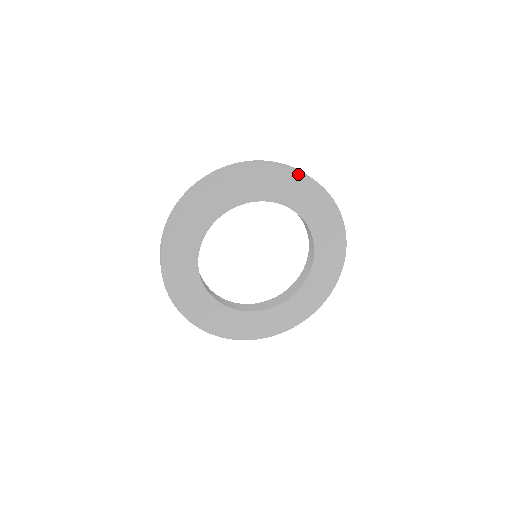
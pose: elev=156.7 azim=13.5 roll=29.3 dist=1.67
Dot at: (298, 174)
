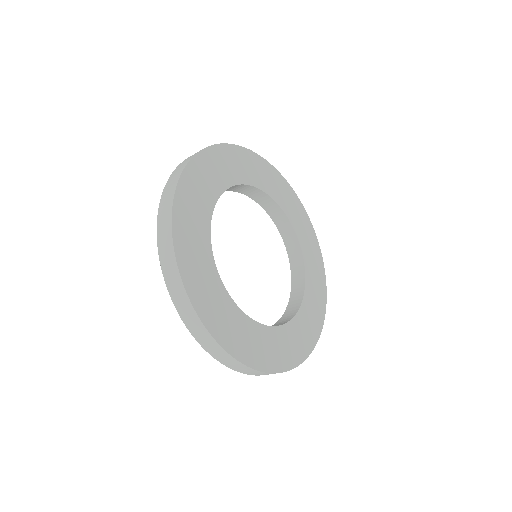
Dot at: (323, 272)
